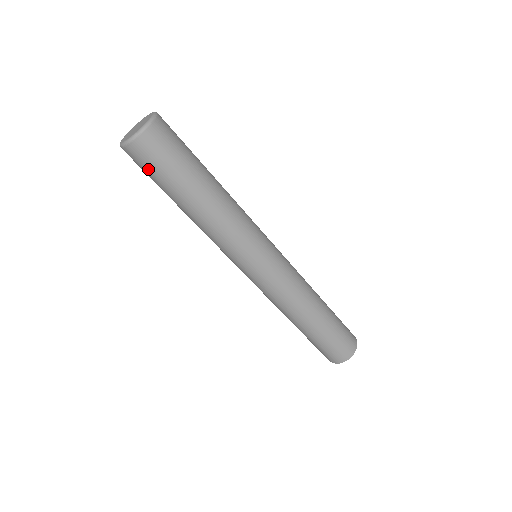
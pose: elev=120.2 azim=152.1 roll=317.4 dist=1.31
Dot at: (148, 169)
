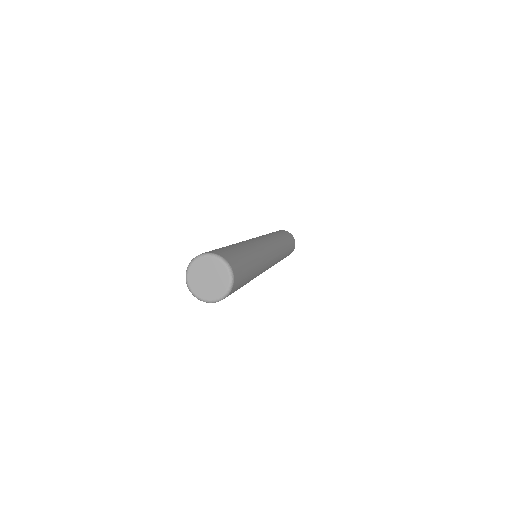
Dot at: occluded
